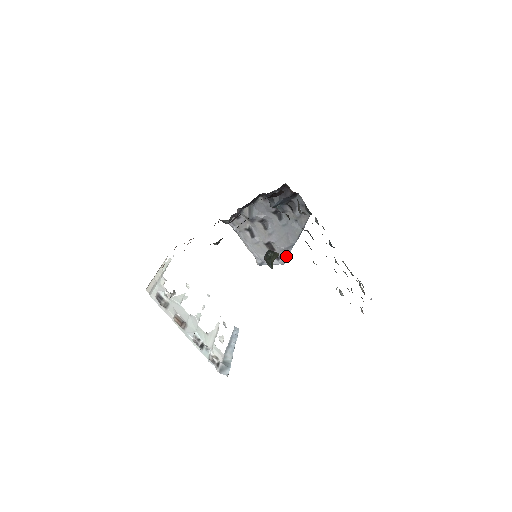
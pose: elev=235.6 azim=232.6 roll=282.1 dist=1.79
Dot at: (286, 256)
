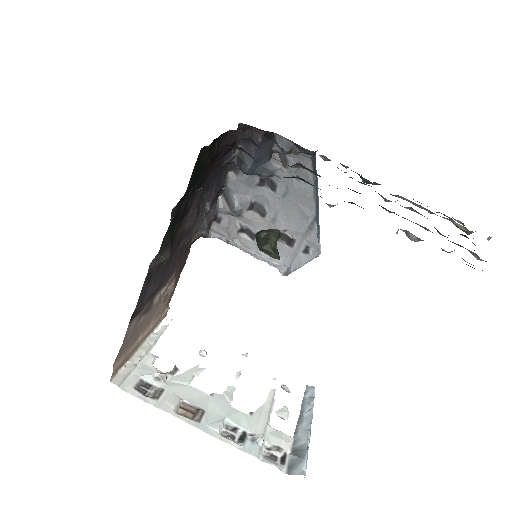
Dot at: (314, 240)
